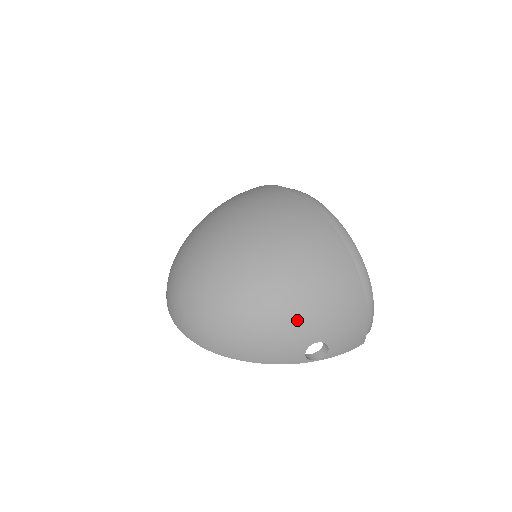
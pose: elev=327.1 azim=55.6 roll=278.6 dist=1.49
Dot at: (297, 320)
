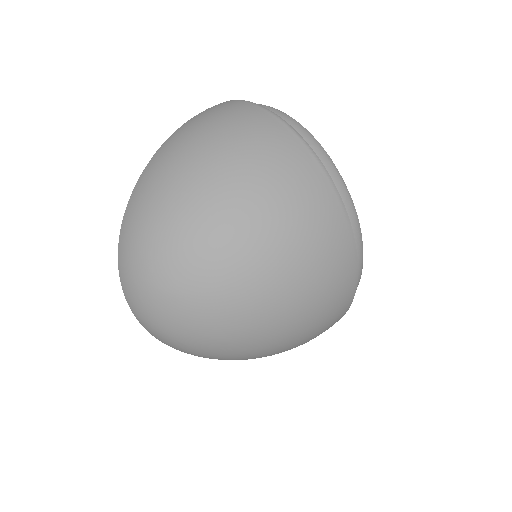
Dot at: (274, 353)
